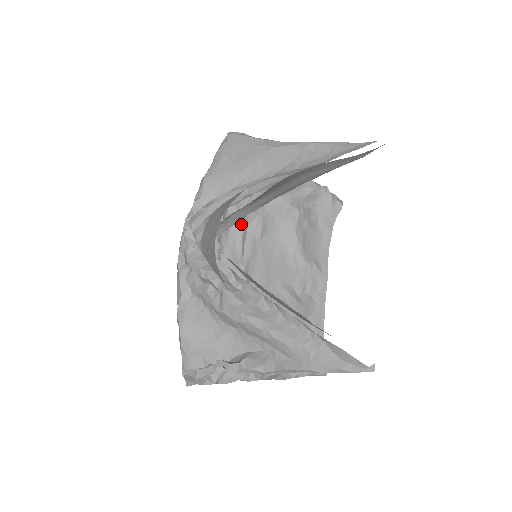
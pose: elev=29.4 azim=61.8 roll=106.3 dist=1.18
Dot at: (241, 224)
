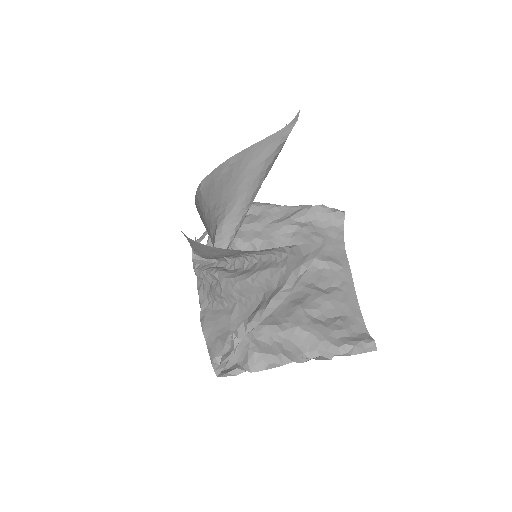
Dot at: (250, 250)
